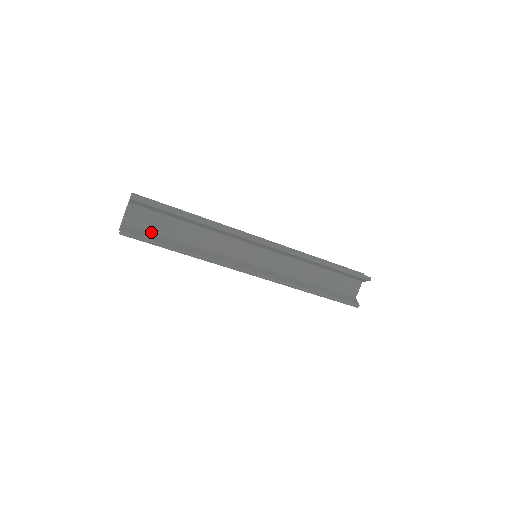
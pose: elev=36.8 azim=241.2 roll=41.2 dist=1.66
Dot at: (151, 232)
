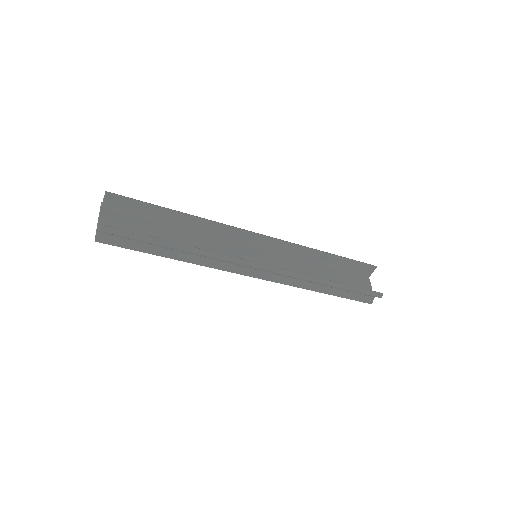
Dot at: occluded
